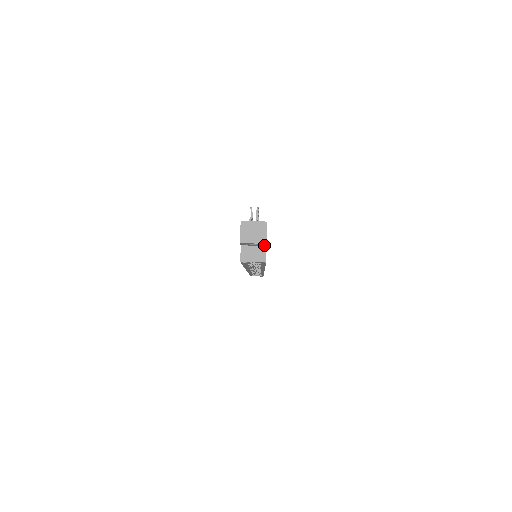
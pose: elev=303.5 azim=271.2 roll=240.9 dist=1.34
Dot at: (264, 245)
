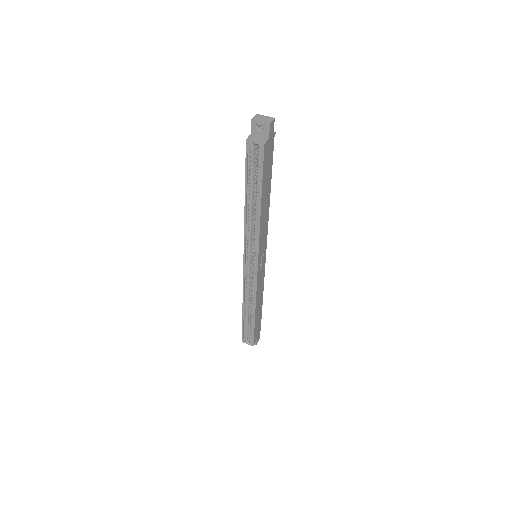
Dot at: (268, 135)
